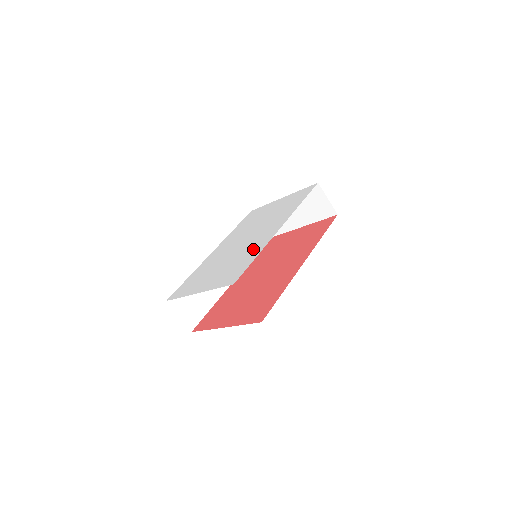
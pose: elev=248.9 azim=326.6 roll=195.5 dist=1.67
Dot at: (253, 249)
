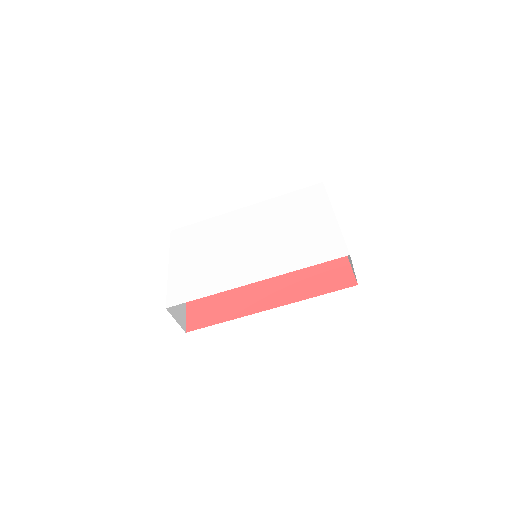
Dot at: (221, 277)
